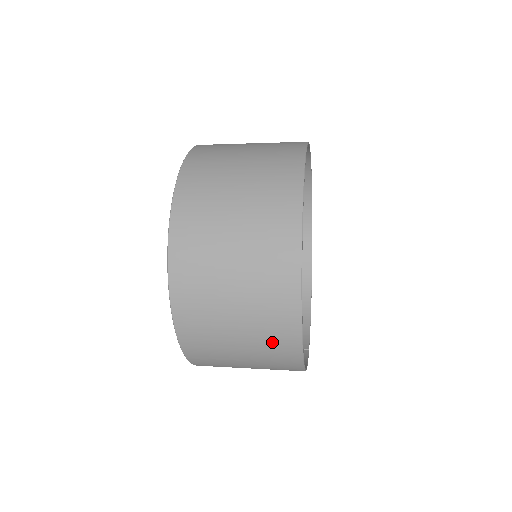
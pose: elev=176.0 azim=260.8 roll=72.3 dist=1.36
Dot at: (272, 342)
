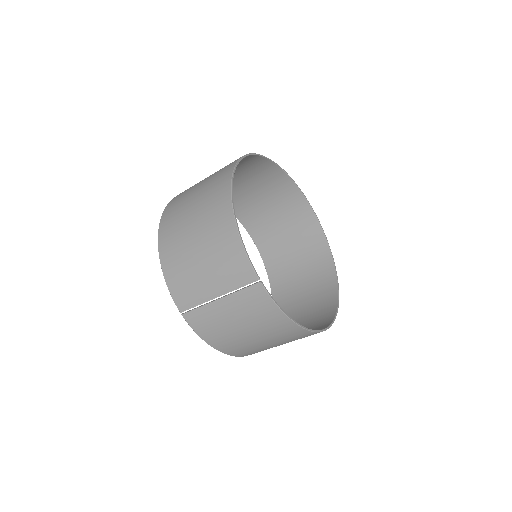
Dot at: (217, 176)
